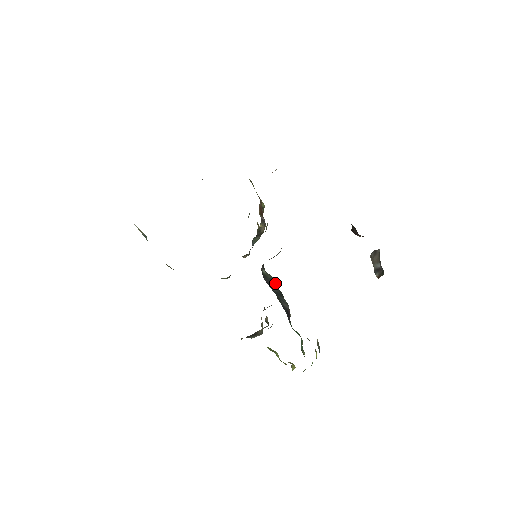
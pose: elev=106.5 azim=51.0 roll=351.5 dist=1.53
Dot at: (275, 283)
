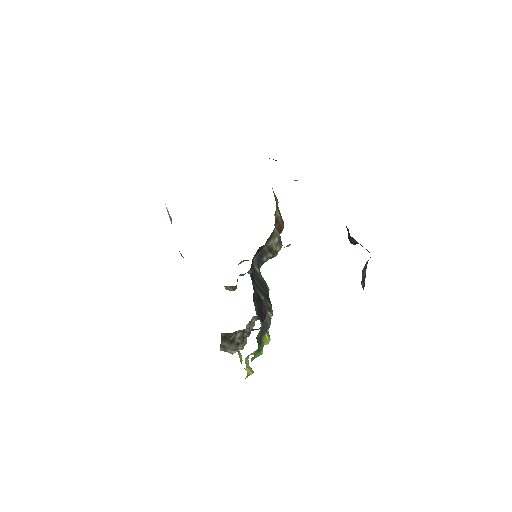
Dot at: (268, 292)
